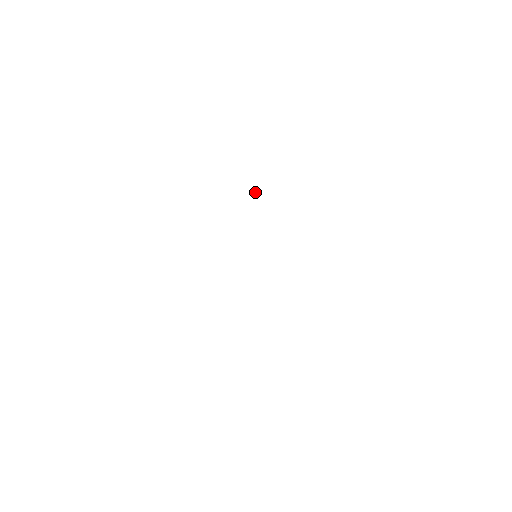
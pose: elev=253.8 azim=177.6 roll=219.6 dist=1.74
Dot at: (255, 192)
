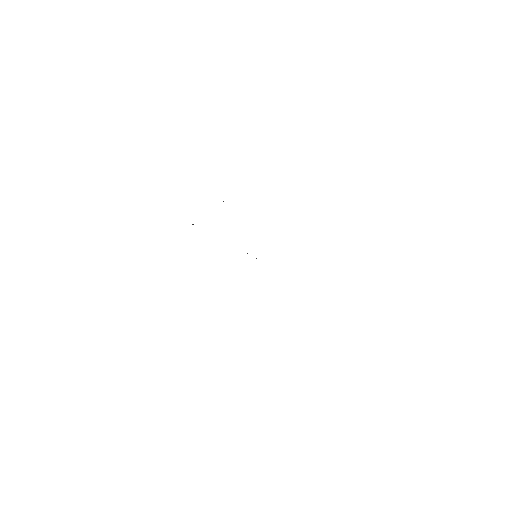
Dot at: occluded
